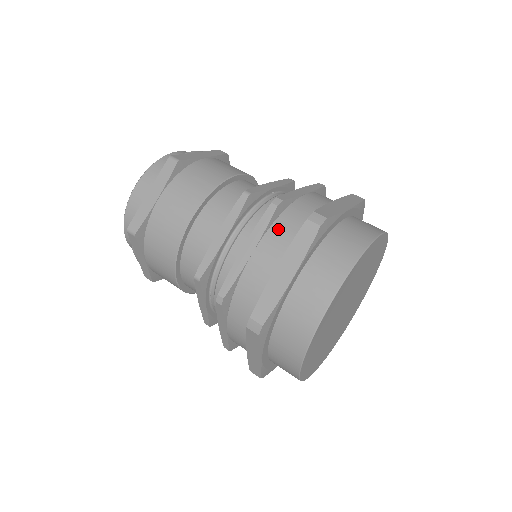
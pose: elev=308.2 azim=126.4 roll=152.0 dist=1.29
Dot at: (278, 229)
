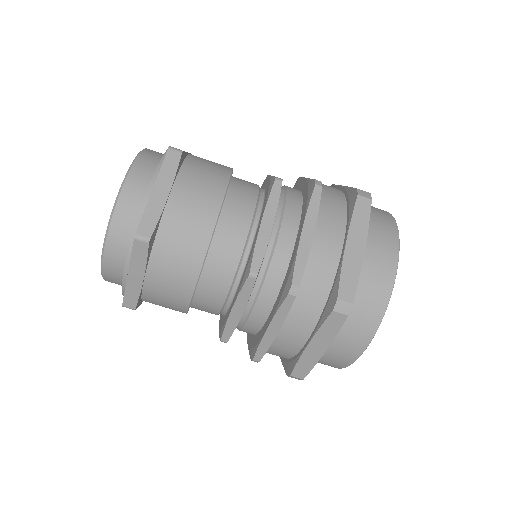
Dot at: (299, 309)
